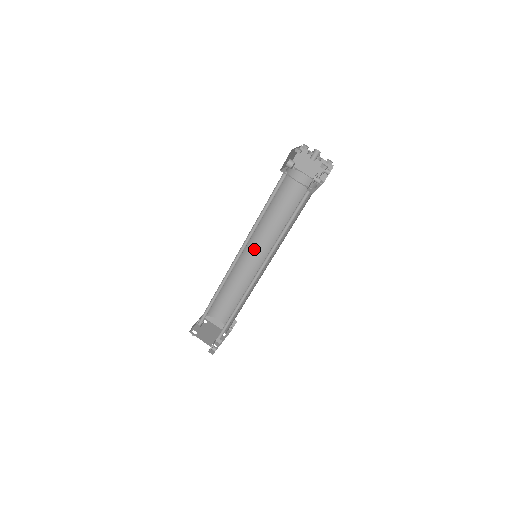
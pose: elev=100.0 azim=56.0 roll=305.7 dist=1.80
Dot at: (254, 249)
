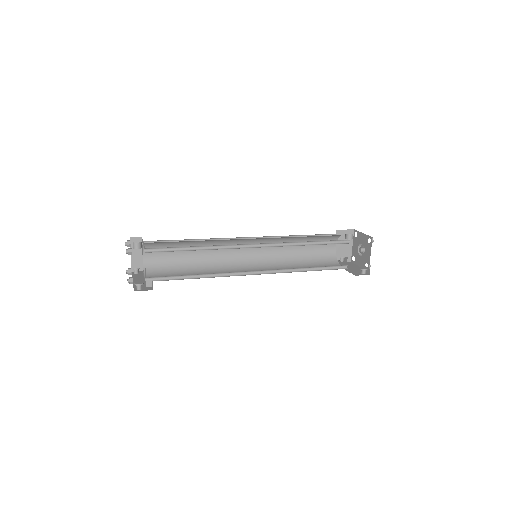
Dot at: occluded
